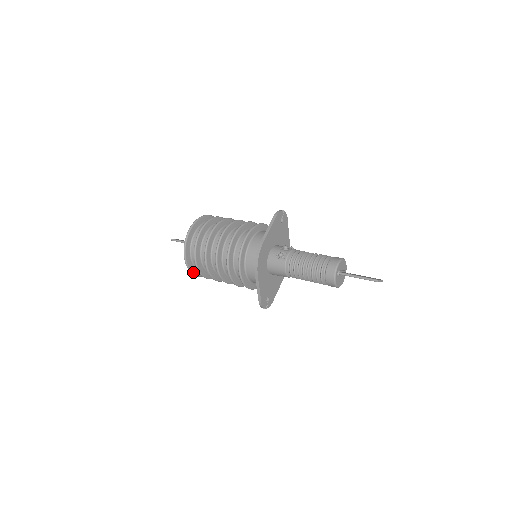
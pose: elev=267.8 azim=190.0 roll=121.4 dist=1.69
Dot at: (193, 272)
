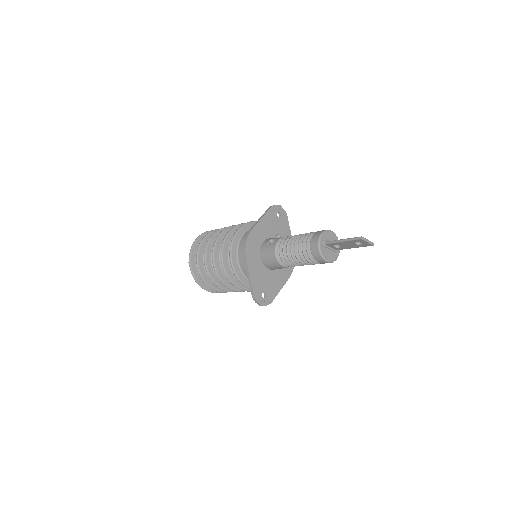
Dot at: (200, 284)
